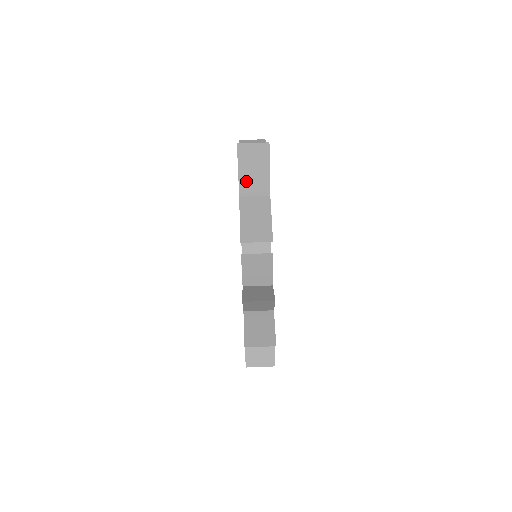
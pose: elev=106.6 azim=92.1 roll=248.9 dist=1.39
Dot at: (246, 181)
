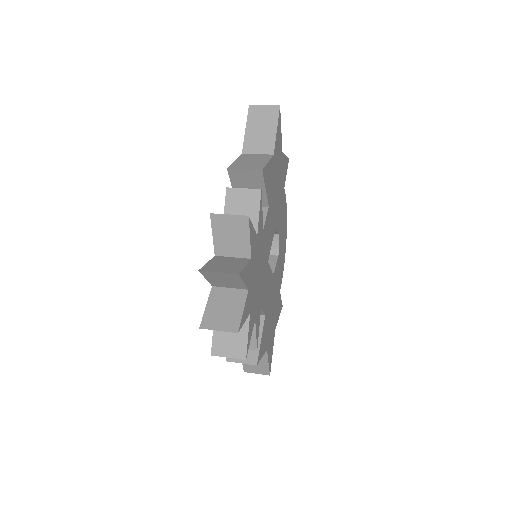
Dot at: (251, 139)
